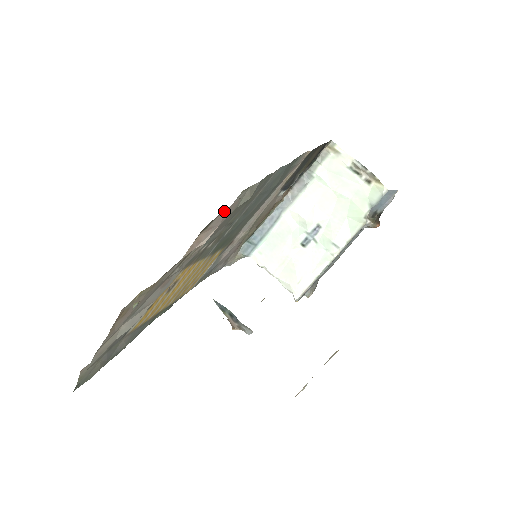
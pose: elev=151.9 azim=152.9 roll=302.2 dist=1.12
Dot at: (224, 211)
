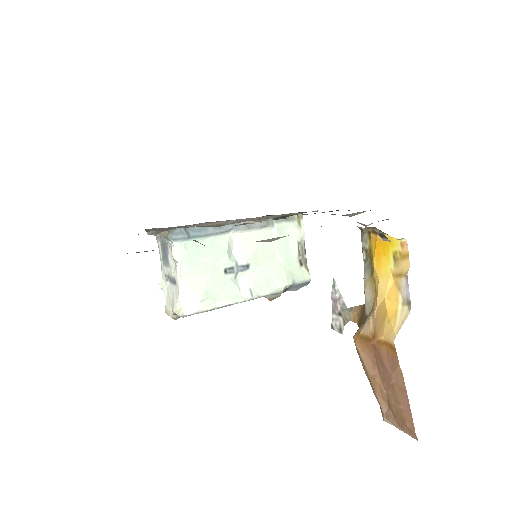
Dot at: occluded
